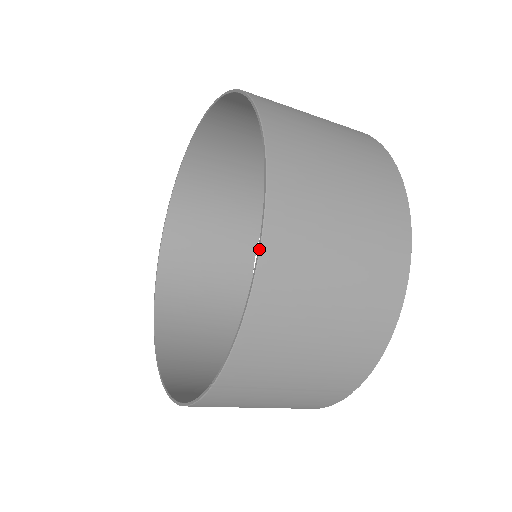
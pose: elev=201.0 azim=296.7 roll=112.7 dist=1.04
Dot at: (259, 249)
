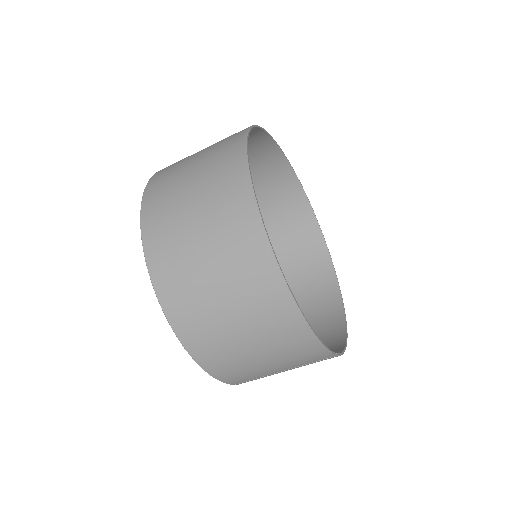
Dot at: (180, 342)
